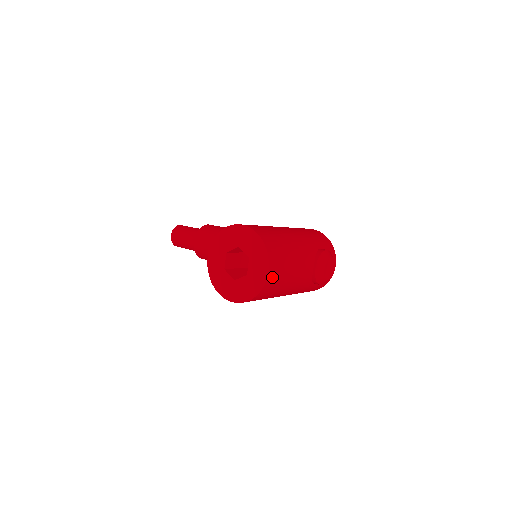
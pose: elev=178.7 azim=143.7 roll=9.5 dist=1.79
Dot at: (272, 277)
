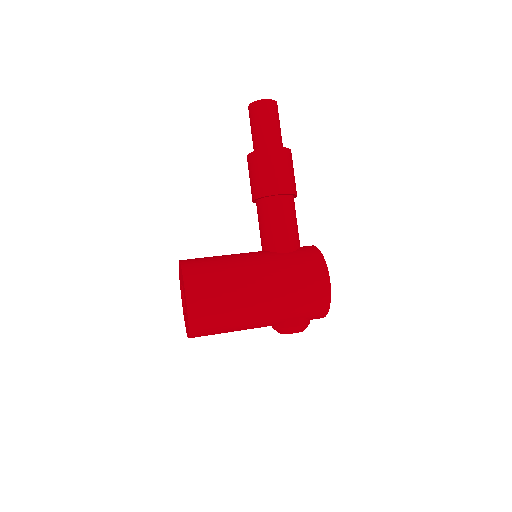
Dot at: occluded
